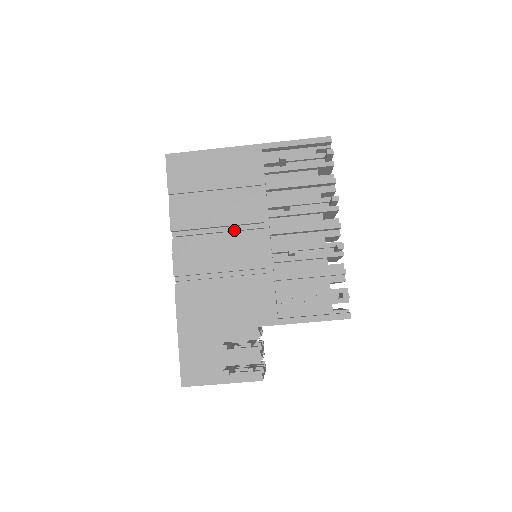
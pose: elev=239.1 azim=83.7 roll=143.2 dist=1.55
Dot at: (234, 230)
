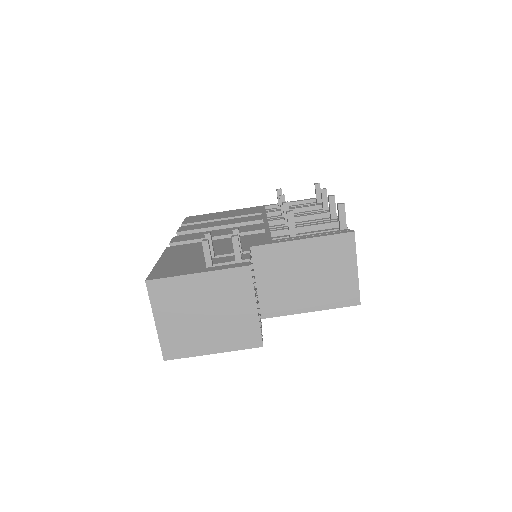
Dot at: occluded
